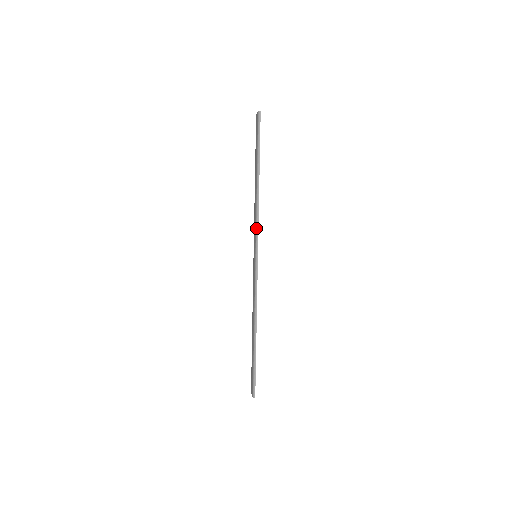
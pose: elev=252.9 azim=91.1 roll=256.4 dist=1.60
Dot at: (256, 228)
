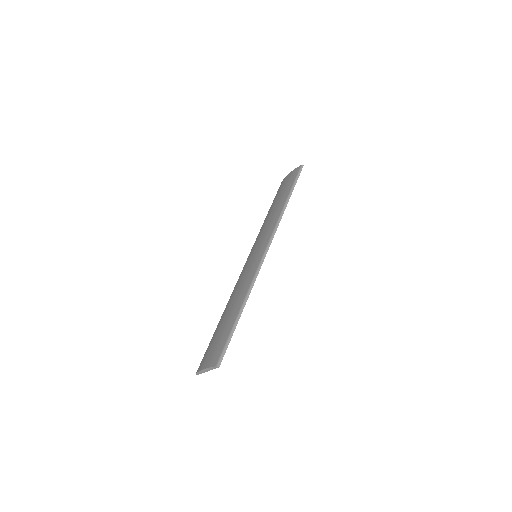
Dot at: (275, 229)
